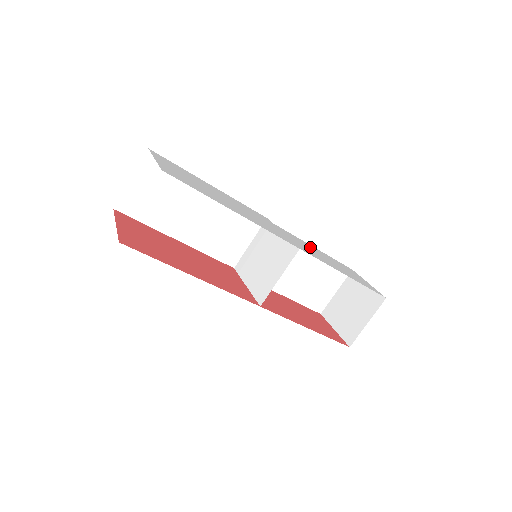
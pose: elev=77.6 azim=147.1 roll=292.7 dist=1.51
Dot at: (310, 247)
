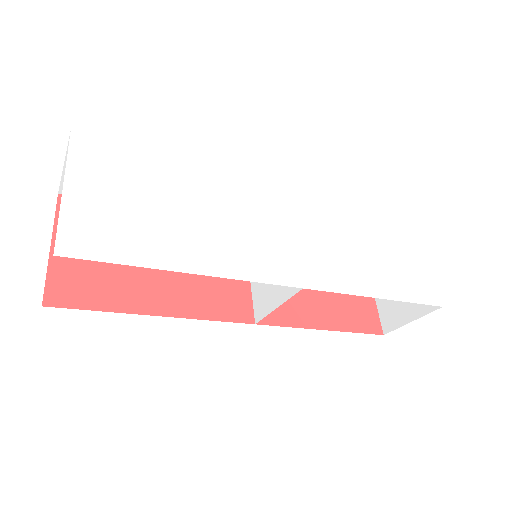
Dot at: (343, 231)
